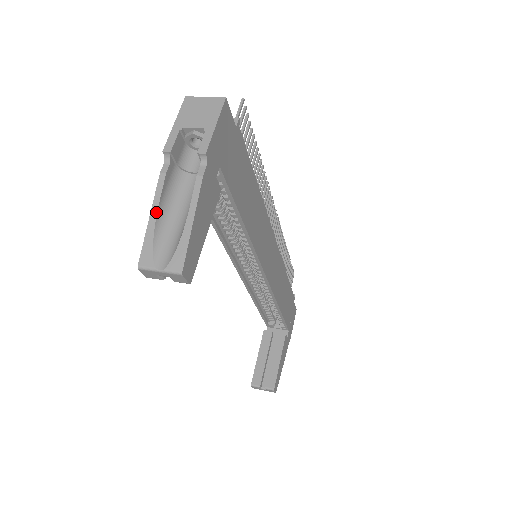
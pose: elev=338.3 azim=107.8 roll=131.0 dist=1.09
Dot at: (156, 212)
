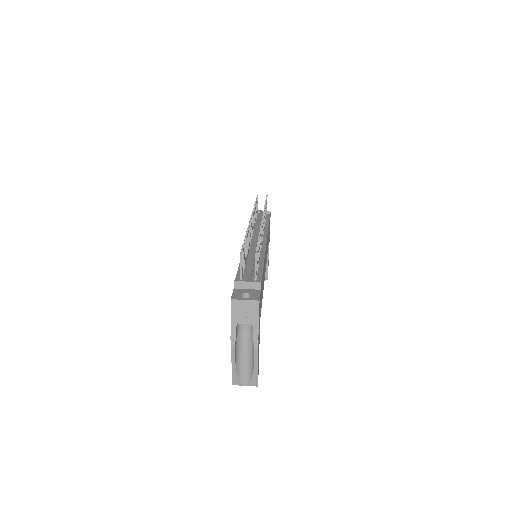
Dot at: (235, 364)
